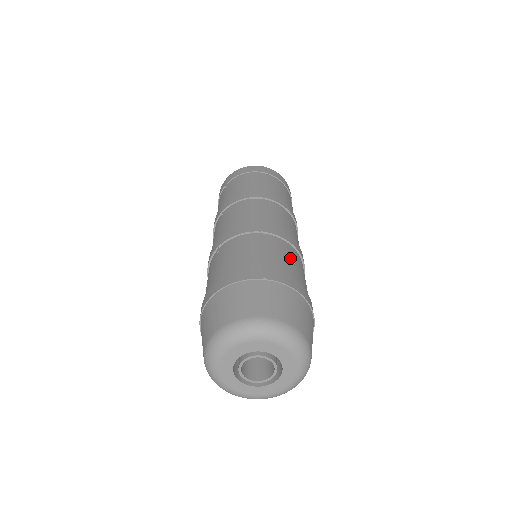
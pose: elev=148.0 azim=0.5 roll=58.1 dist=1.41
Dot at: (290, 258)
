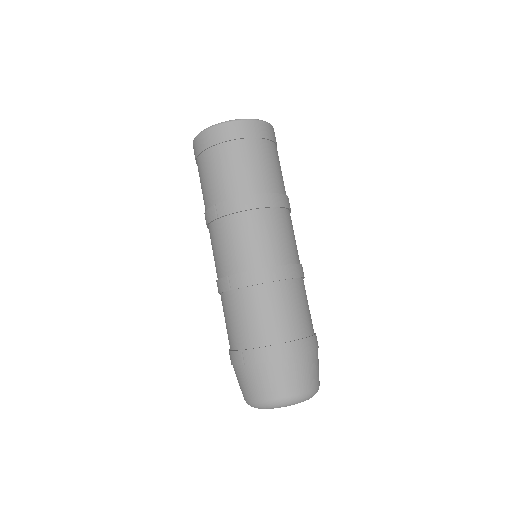
Dot at: (259, 311)
